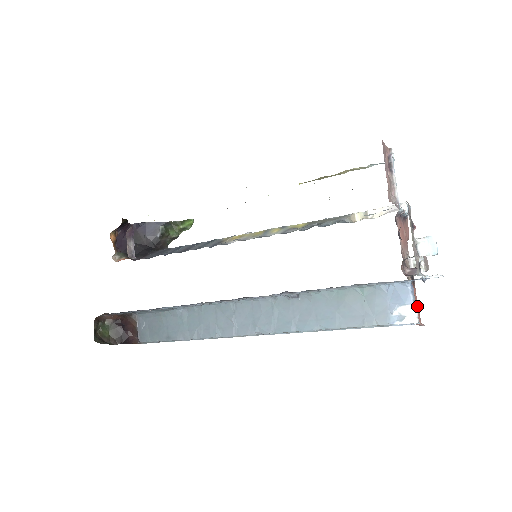
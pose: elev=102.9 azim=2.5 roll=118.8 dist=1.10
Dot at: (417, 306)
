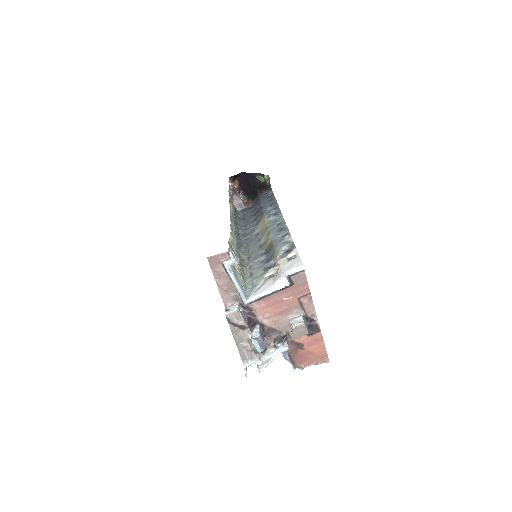
Dot at: (289, 362)
